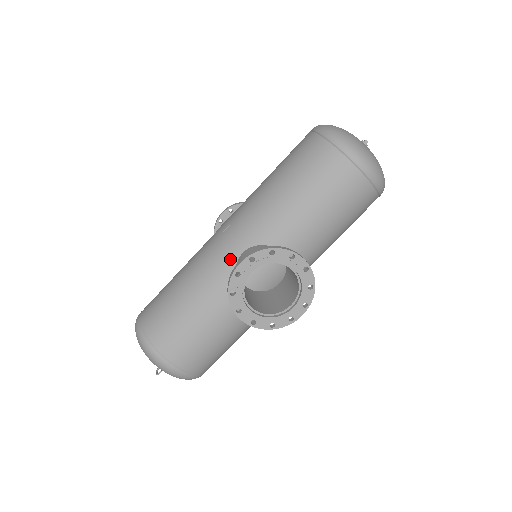
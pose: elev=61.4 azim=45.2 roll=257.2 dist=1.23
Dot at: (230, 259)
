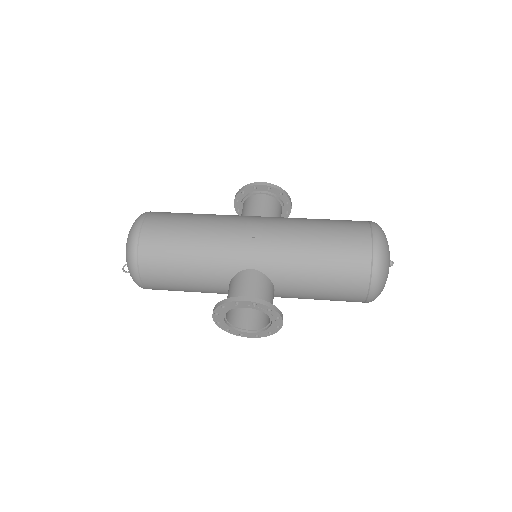
Dot at: (239, 264)
